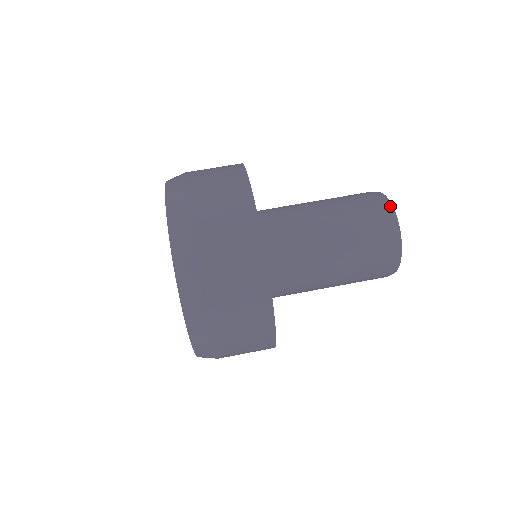
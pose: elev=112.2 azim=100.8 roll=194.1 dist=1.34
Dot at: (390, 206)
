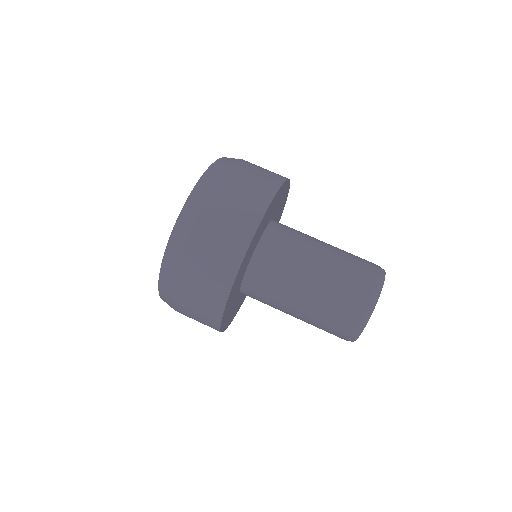
Dot at: (382, 280)
